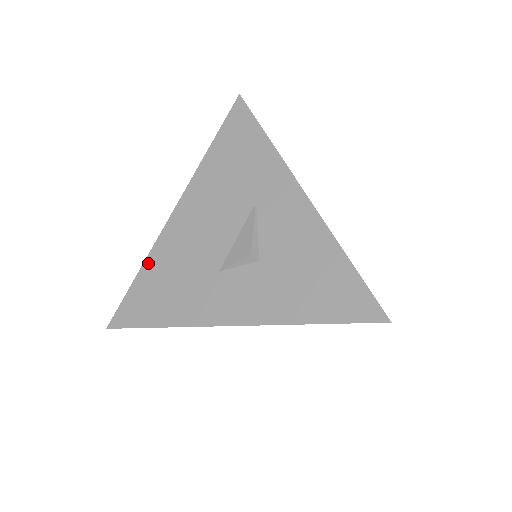
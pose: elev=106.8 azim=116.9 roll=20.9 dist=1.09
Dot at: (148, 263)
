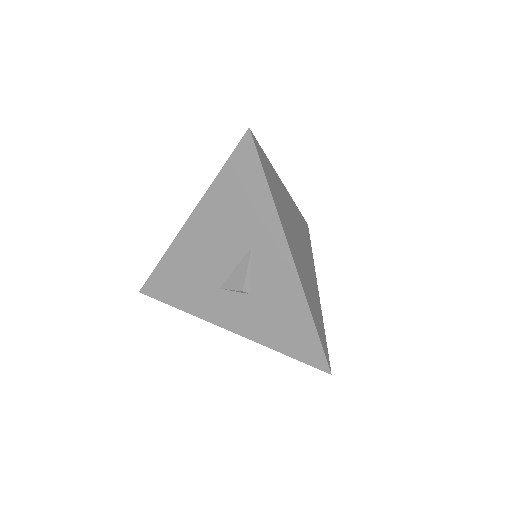
Dot at: (167, 258)
